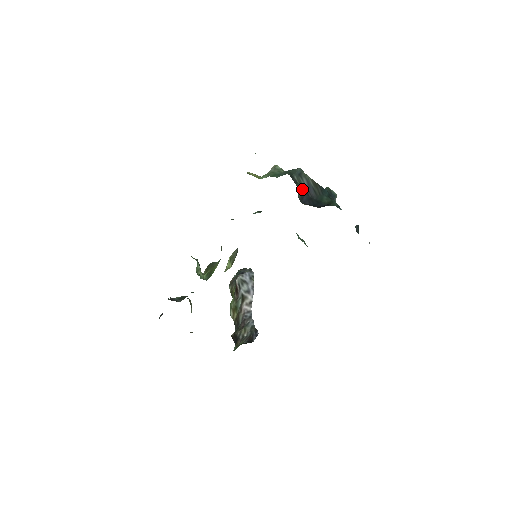
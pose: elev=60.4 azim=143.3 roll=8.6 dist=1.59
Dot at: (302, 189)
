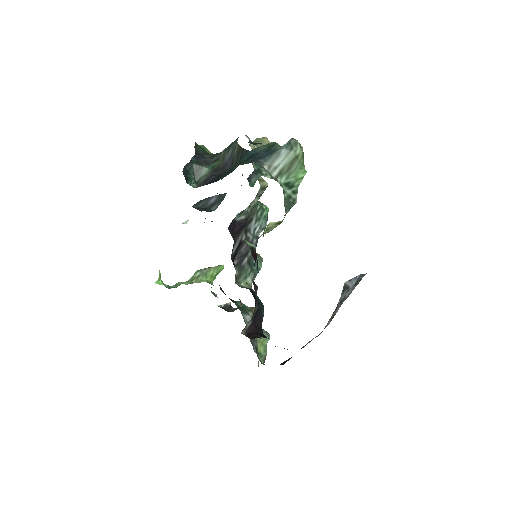
Dot at: (217, 166)
